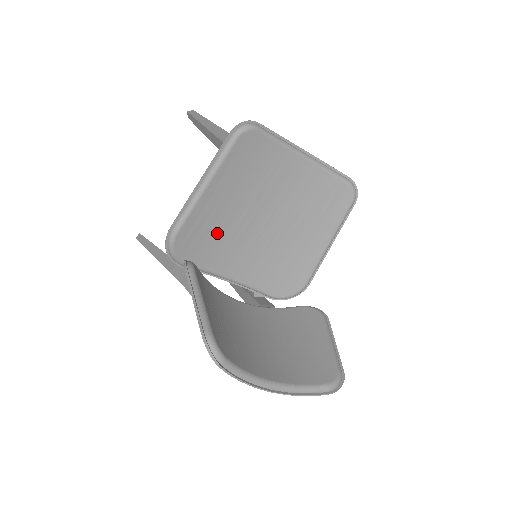
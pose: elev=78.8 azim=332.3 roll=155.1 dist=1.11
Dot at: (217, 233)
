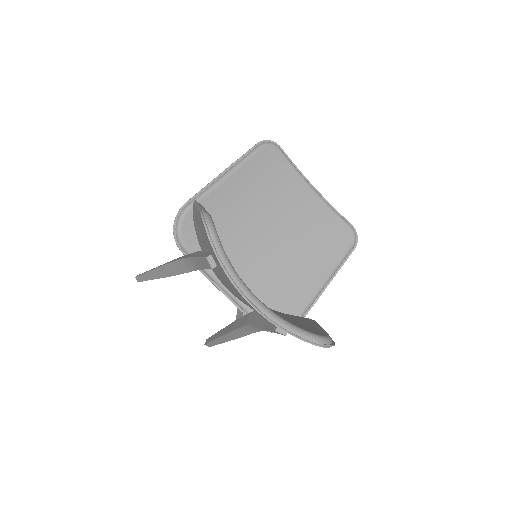
Dot at: (224, 229)
